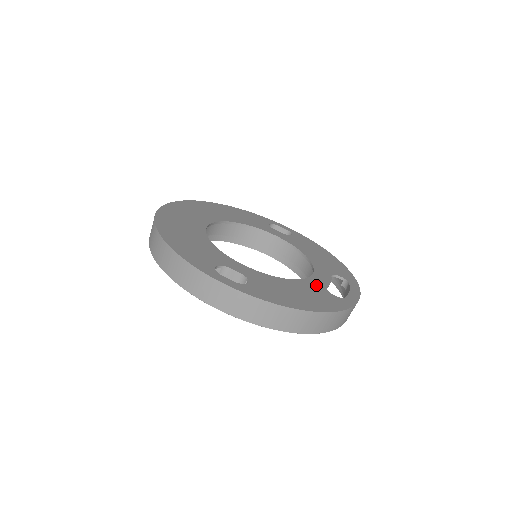
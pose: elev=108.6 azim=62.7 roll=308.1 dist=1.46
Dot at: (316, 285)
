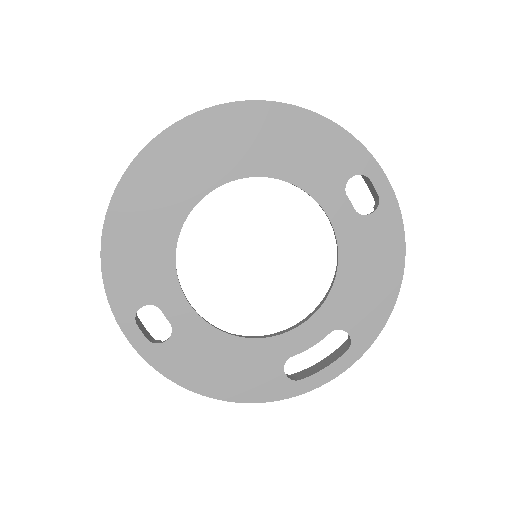
Dot at: (275, 352)
